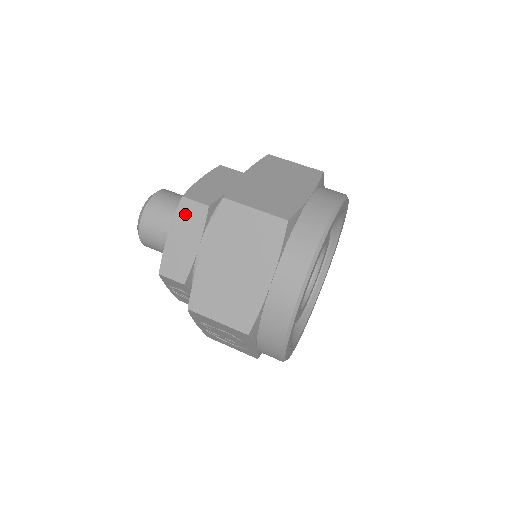
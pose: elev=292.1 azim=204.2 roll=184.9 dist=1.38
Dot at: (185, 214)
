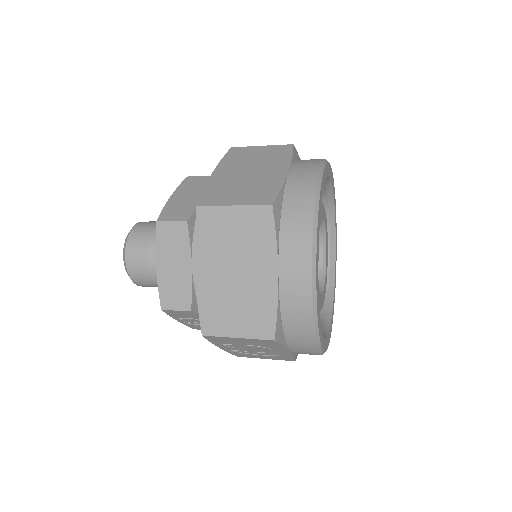
Dot at: (166, 238)
